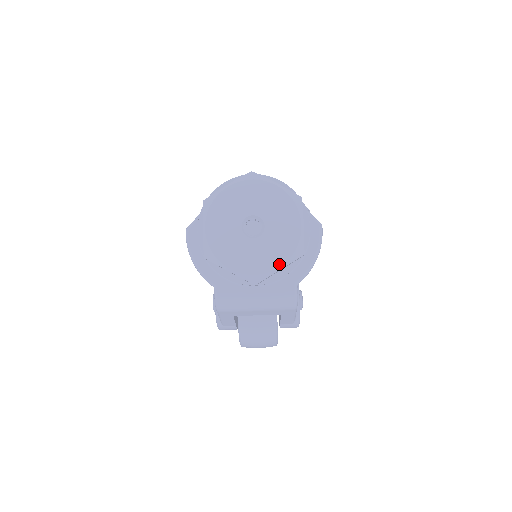
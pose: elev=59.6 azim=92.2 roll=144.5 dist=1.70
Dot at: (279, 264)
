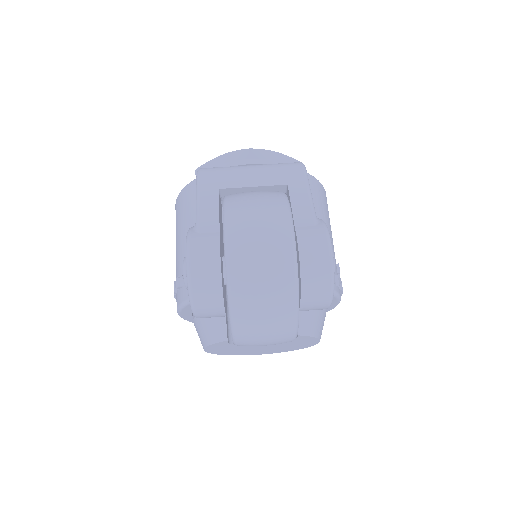
Dot at: occluded
